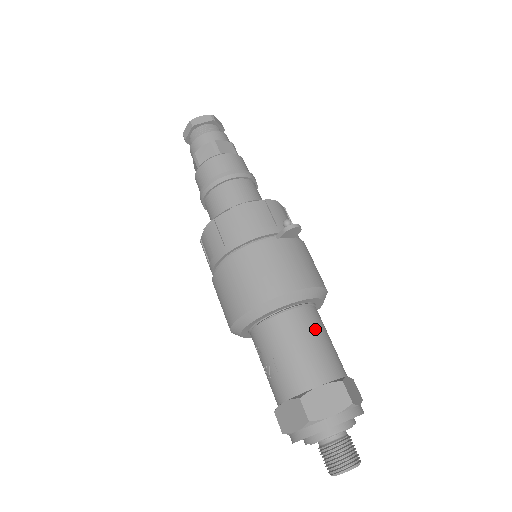
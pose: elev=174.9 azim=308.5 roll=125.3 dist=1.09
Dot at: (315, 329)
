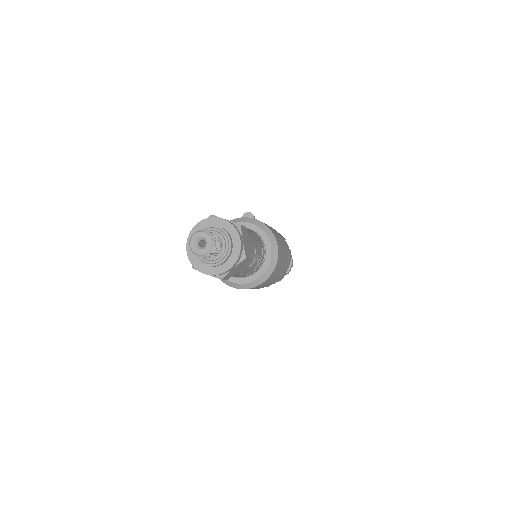
Dot at: occluded
